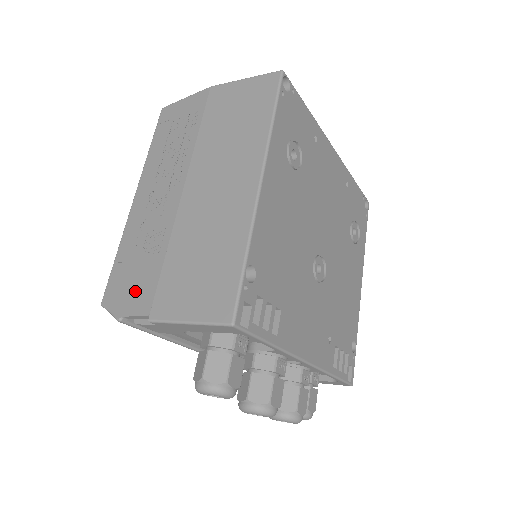
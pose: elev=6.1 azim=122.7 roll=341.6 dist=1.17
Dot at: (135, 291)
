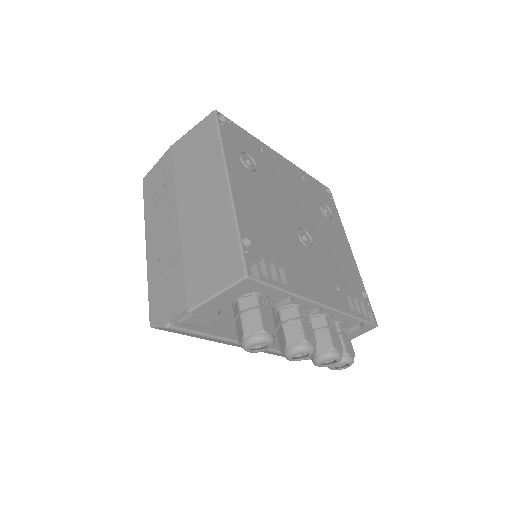
Dot at: (171, 300)
